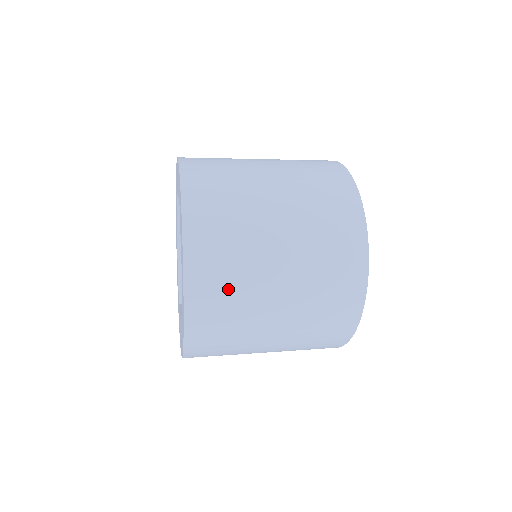
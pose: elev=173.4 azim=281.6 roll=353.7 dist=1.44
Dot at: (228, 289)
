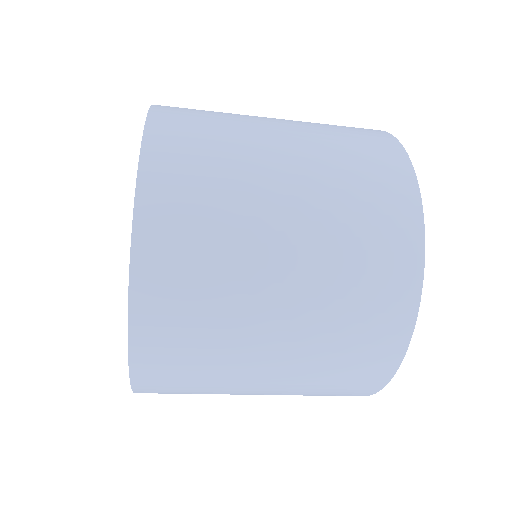
Dot at: (208, 145)
